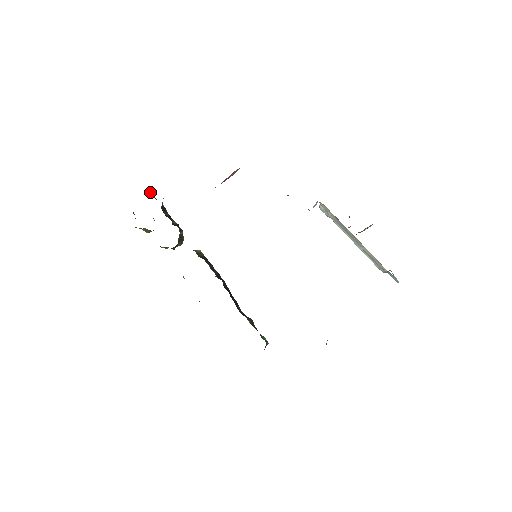
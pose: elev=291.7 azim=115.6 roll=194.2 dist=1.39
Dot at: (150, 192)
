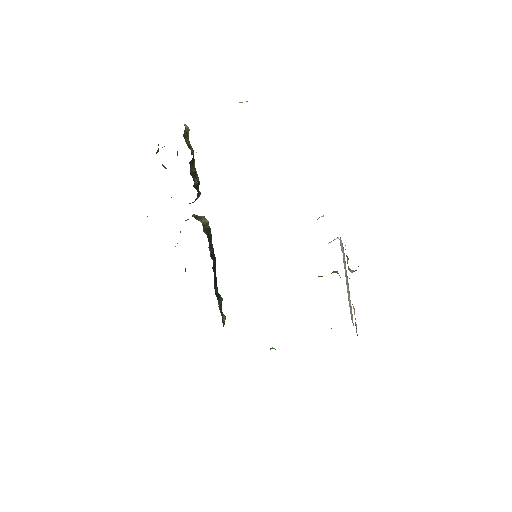
Dot at: (186, 130)
